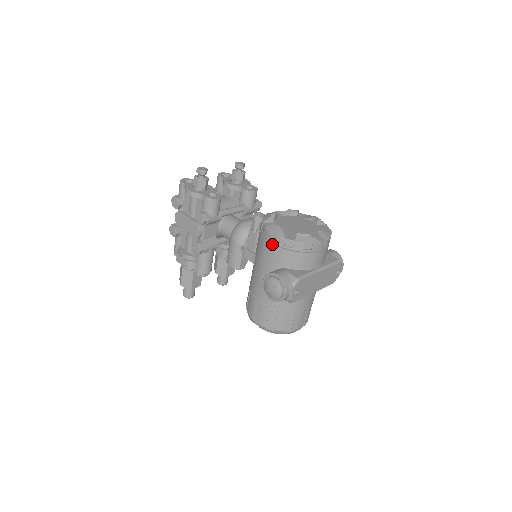
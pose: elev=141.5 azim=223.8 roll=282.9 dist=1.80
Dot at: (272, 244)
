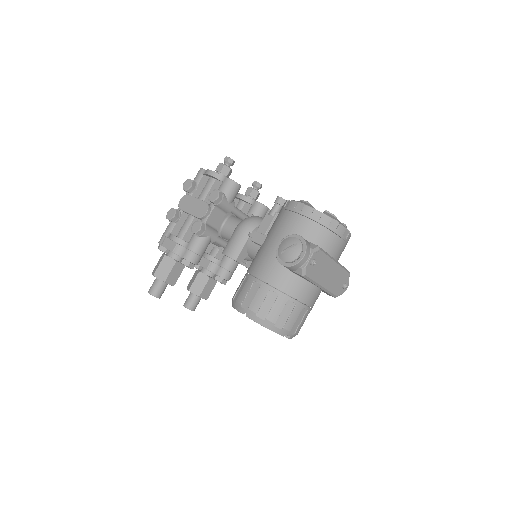
Dot at: (297, 214)
